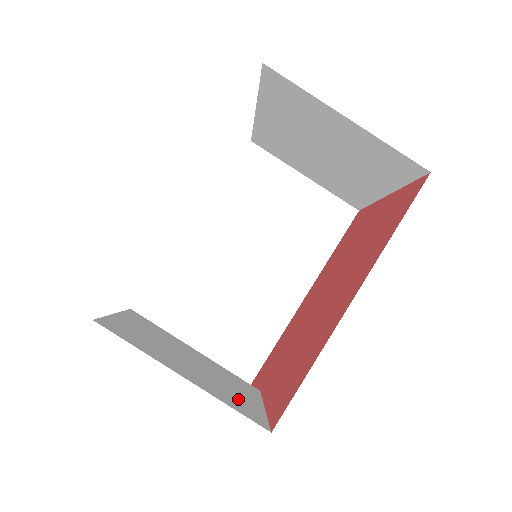
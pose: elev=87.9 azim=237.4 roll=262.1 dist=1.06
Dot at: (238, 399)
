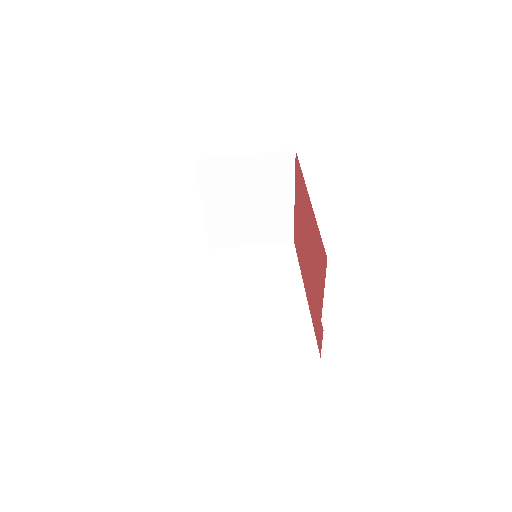
Dot at: occluded
